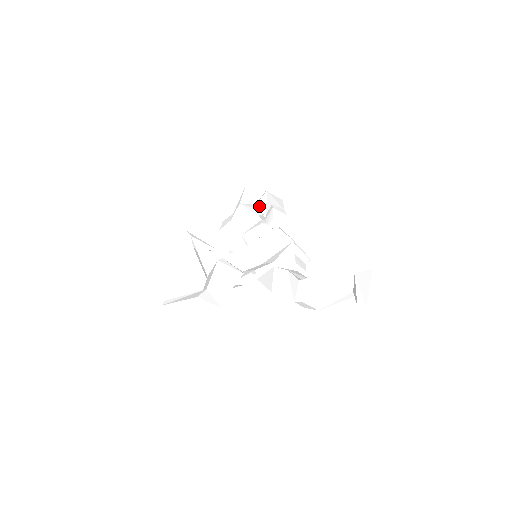
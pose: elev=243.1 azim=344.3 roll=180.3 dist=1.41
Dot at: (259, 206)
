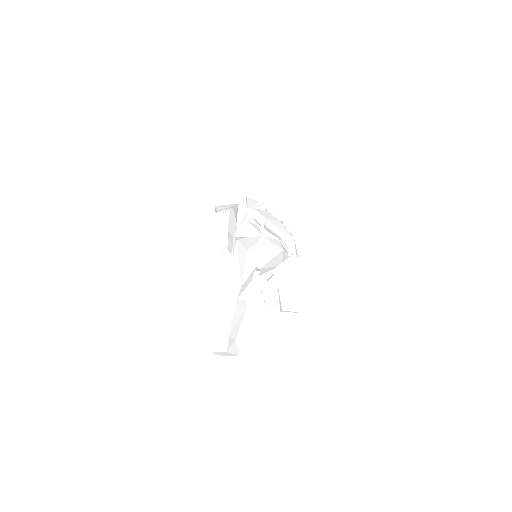
Dot at: occluded
